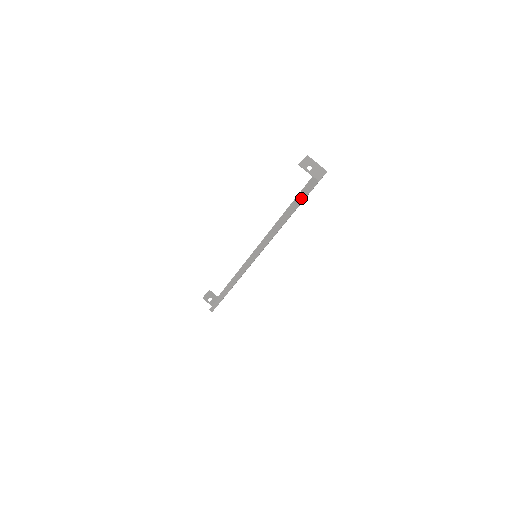
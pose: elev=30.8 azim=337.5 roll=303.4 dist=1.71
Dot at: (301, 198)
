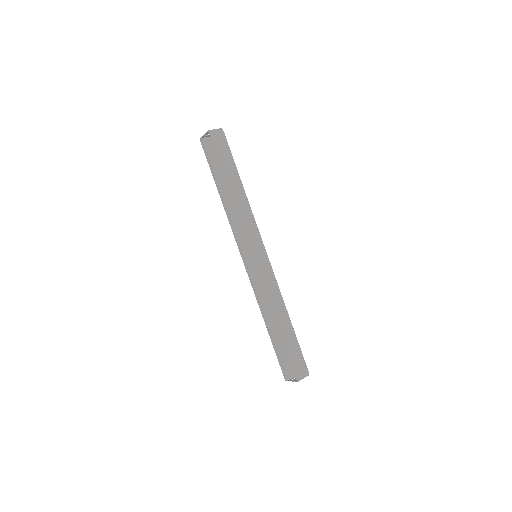
Dot at: (204, 149)
